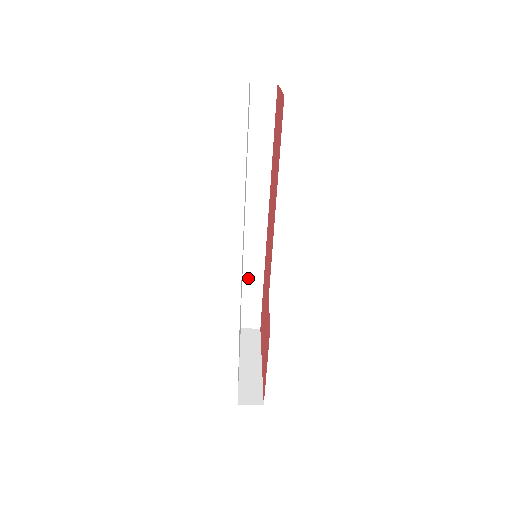
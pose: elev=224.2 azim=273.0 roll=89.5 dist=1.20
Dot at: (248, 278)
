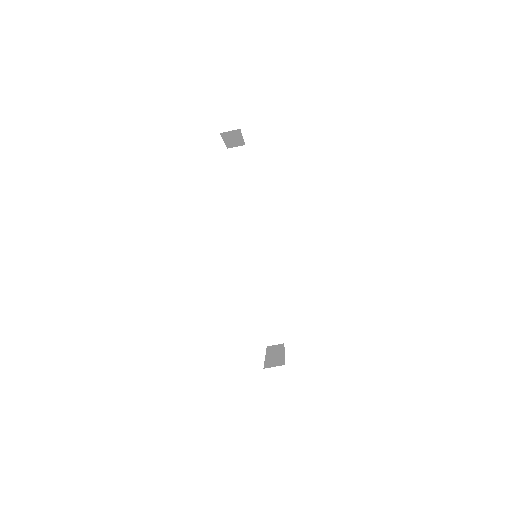
Dot at: (262, 296)
